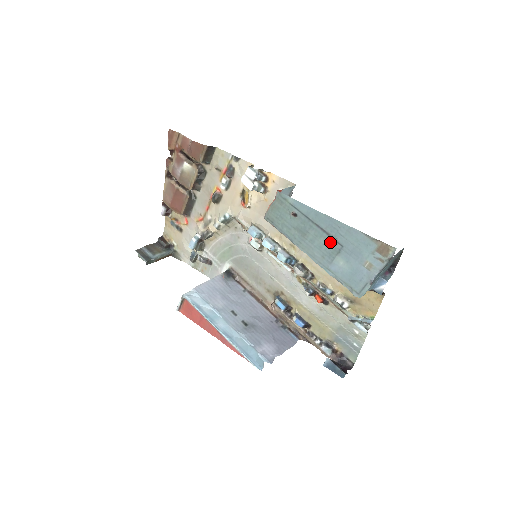
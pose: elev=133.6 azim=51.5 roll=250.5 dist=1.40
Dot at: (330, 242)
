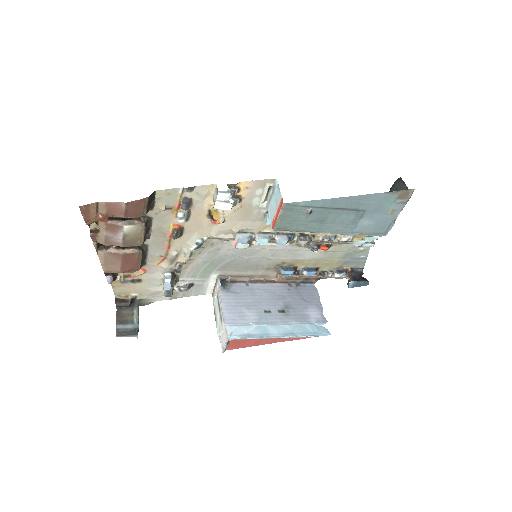
Dot at: (352, 214)
